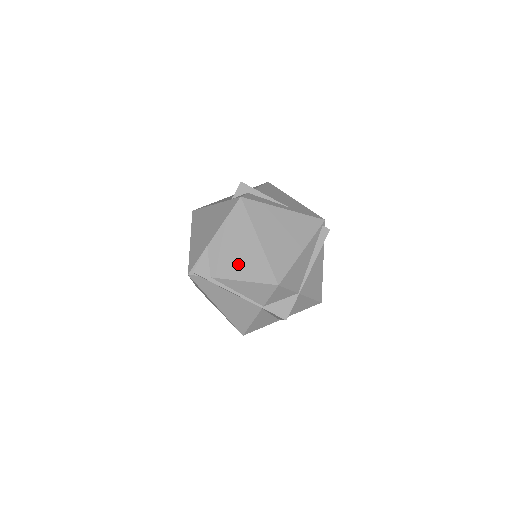
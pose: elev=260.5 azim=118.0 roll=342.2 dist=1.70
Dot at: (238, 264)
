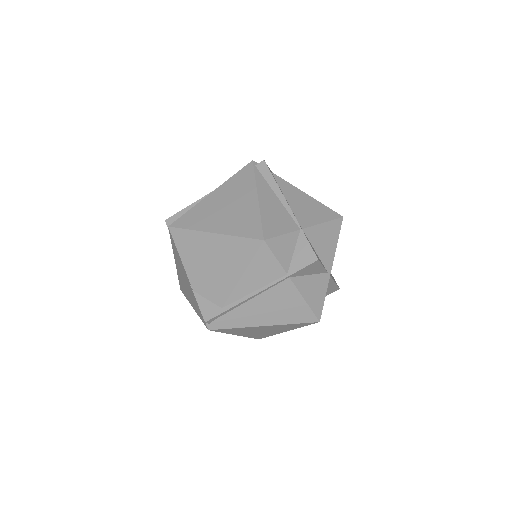
Dot at: (223, 270)
